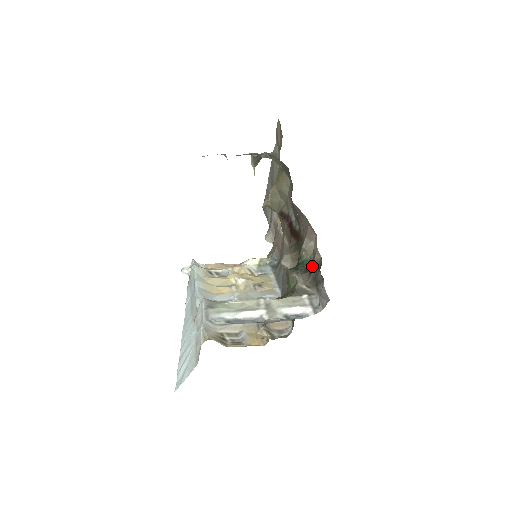
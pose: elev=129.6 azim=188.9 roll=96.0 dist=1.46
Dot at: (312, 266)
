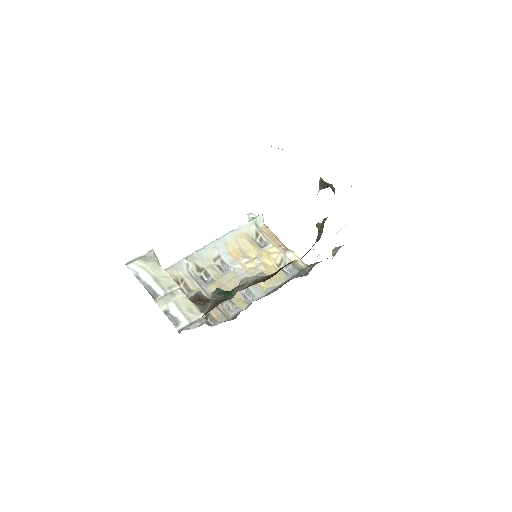
Dot at: (219, 303)
